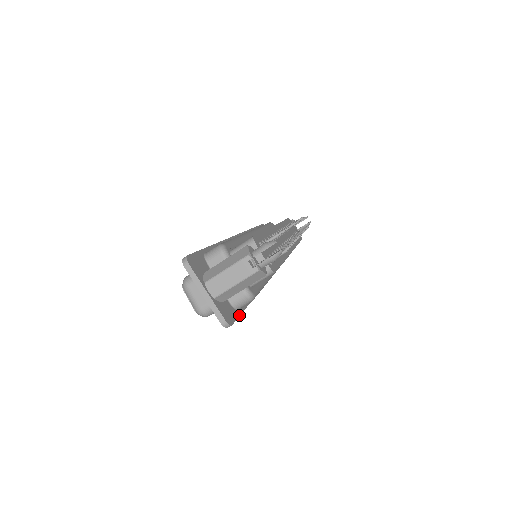
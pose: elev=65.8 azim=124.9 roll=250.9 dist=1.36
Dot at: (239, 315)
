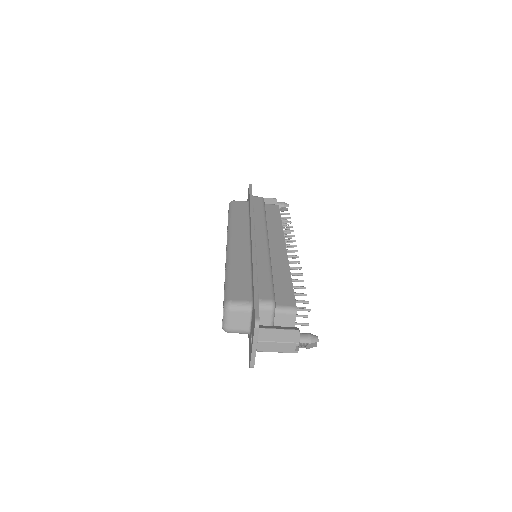
Dot at: occluded
